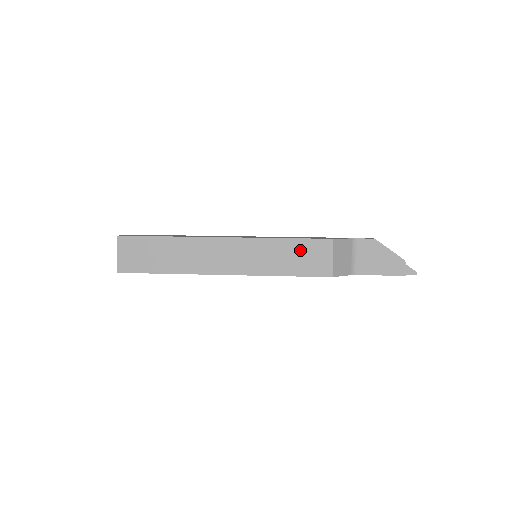
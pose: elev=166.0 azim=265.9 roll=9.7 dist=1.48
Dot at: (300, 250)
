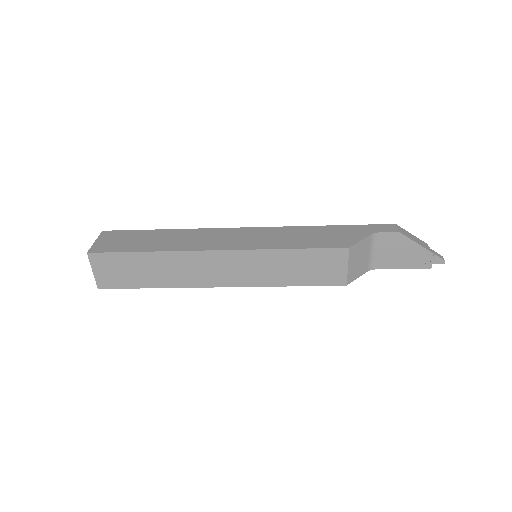
Dot at: (309, 260)
